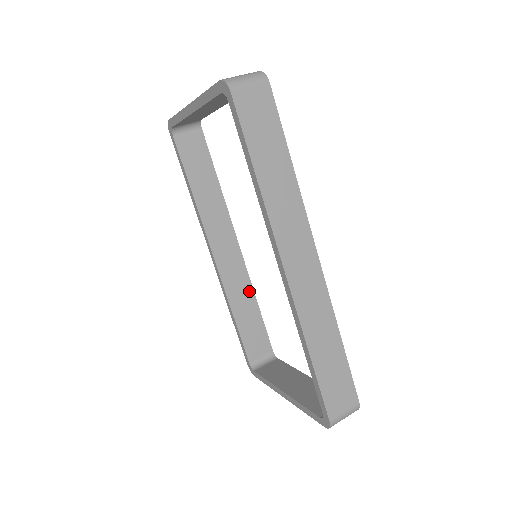
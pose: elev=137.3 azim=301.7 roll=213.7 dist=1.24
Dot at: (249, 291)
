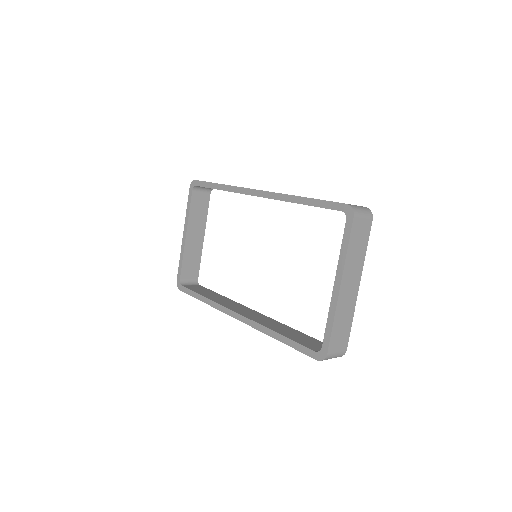
Dot at: (281, 325)
